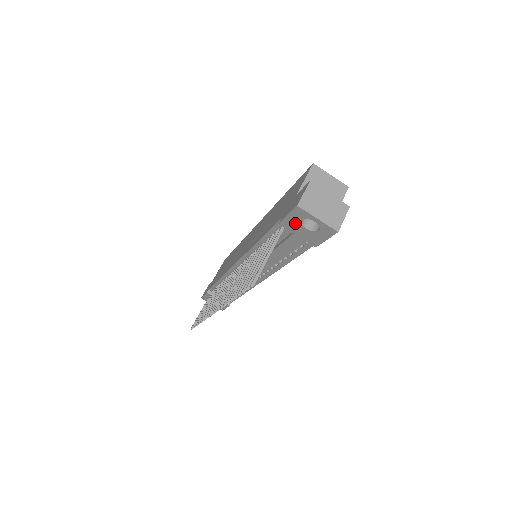
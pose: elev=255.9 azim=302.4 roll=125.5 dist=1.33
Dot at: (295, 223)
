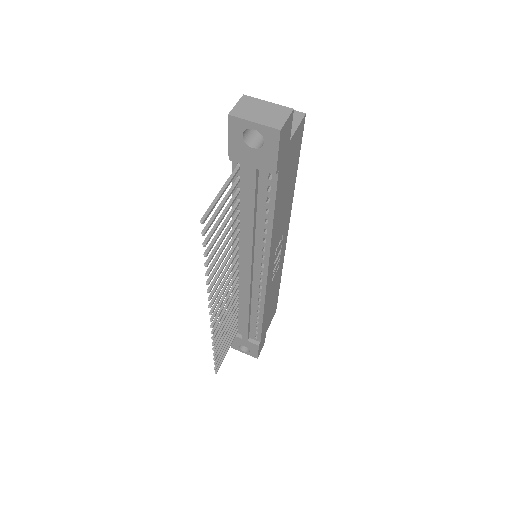
Dot at: (240, 147)
